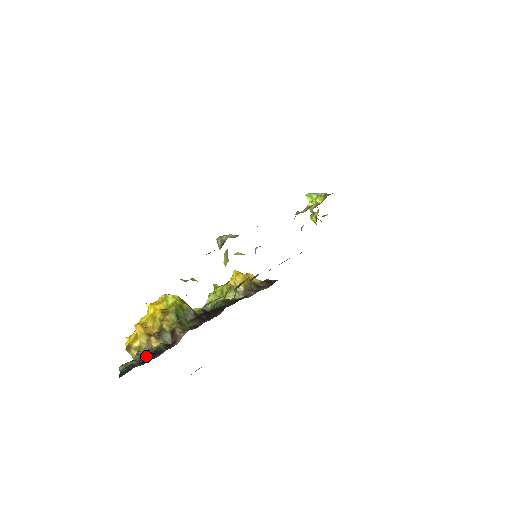
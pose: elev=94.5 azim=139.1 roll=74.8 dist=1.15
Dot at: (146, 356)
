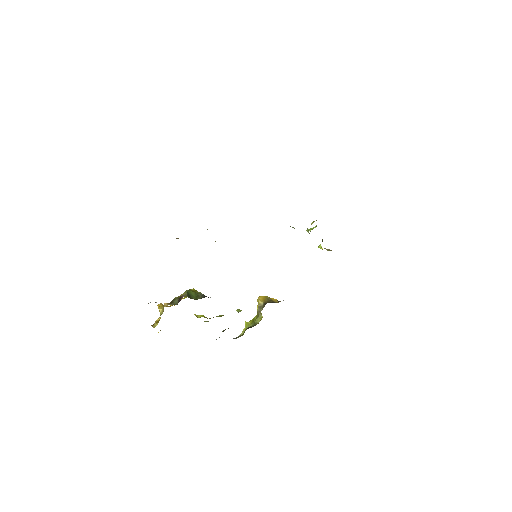
Dot at: occluded
